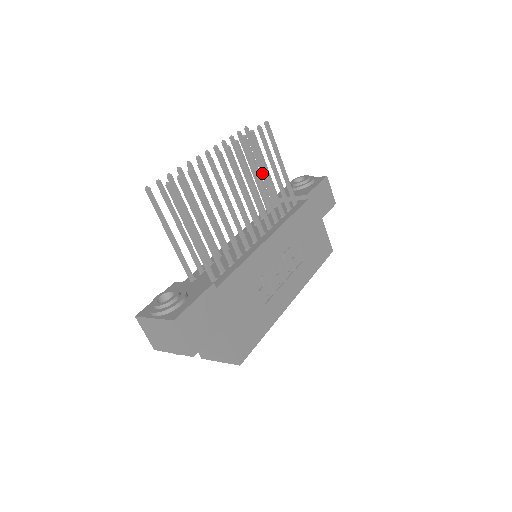
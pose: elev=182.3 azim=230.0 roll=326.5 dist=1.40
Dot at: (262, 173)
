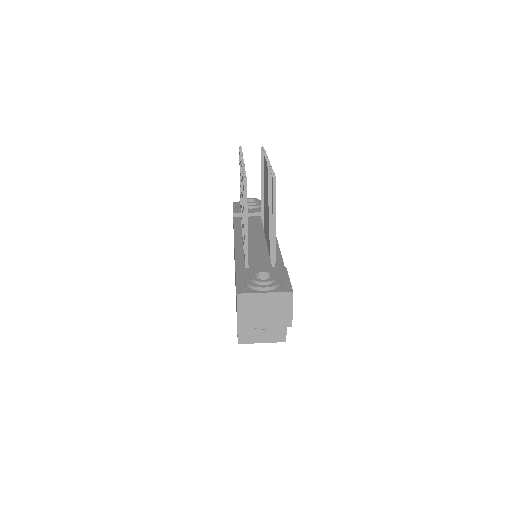
Dot at: occluded
